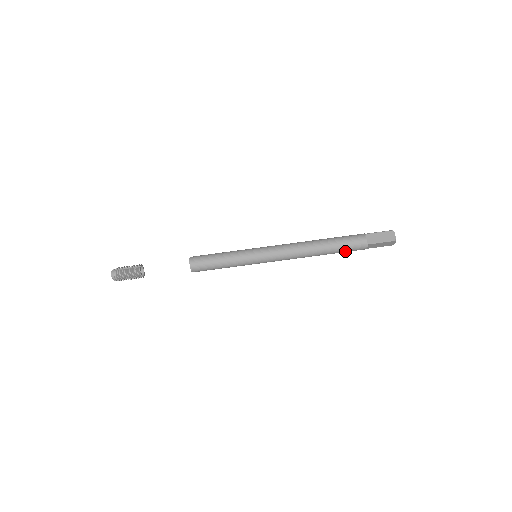
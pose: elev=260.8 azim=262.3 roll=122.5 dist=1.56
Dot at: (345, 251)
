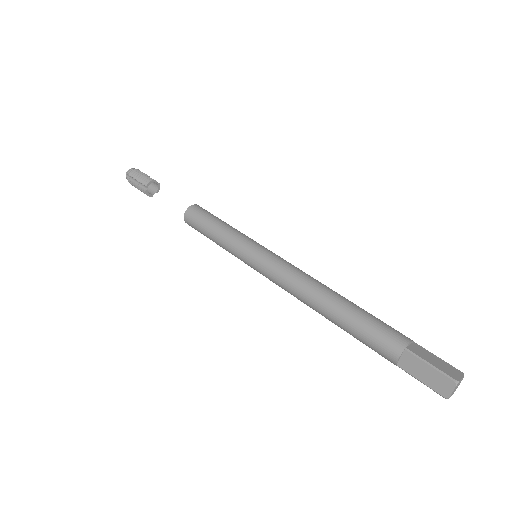
Dot at: (363, 334)
